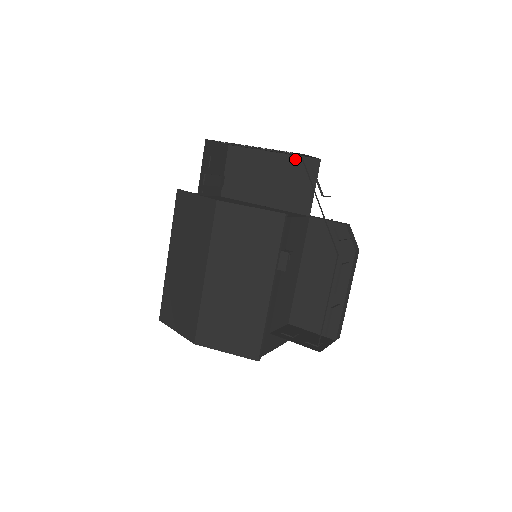
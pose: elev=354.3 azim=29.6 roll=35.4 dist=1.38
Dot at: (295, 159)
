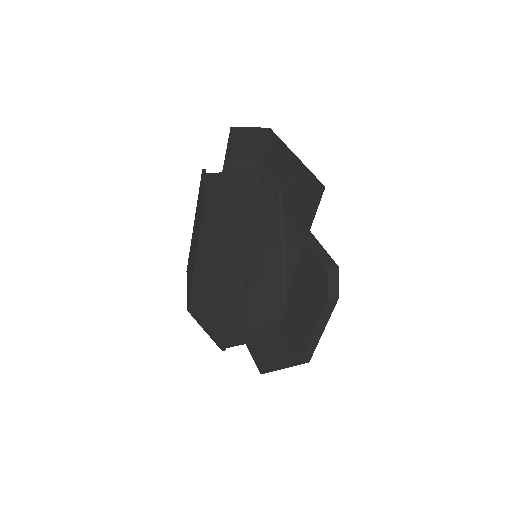
Dot at: (308, 174)
